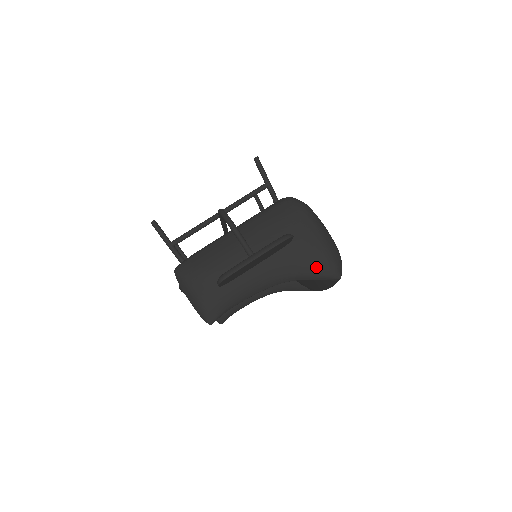
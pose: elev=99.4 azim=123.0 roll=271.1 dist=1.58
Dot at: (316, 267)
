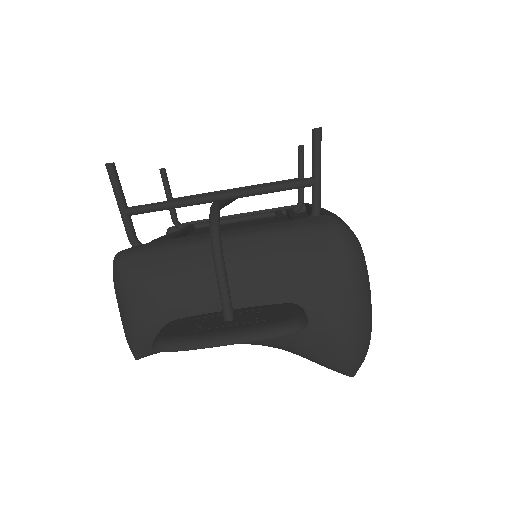
Dot at: (325, 351)
